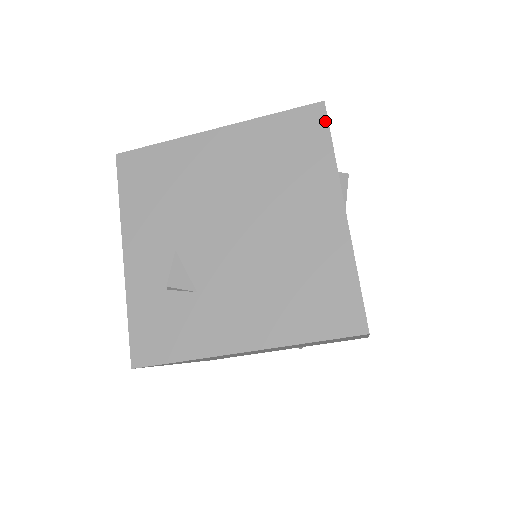
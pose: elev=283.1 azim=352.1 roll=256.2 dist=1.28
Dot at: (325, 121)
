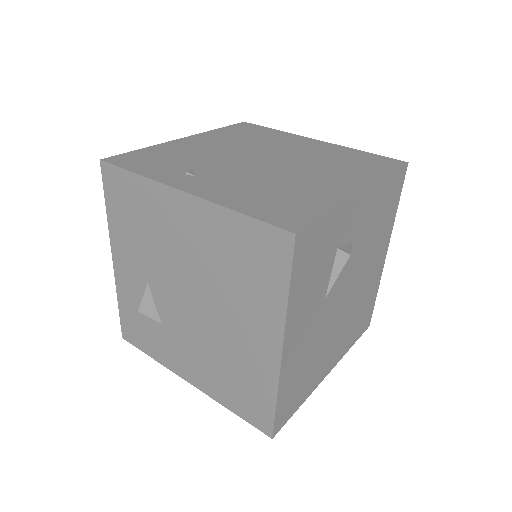
Dot at: (289, 258)
